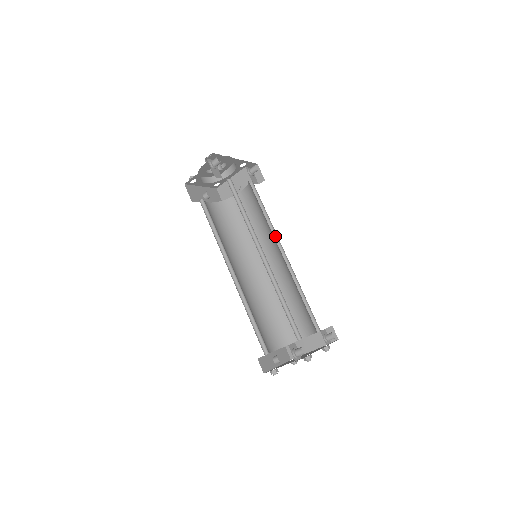
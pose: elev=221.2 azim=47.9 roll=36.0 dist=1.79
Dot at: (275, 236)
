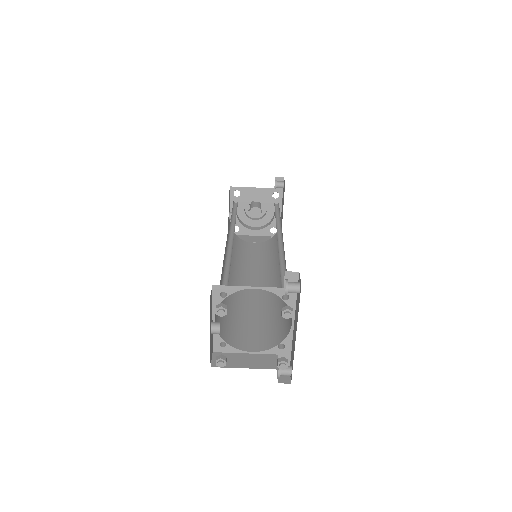
Dot at: occluded
